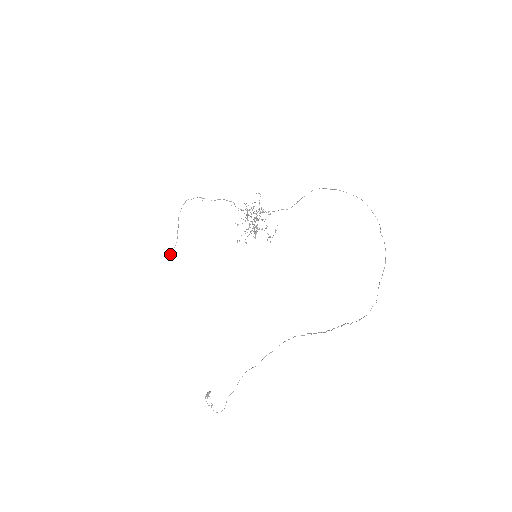
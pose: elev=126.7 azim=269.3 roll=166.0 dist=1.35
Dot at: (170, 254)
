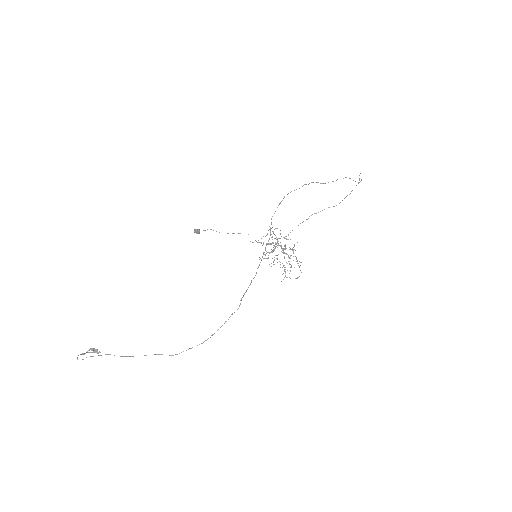
Dot at: (197, 229)
